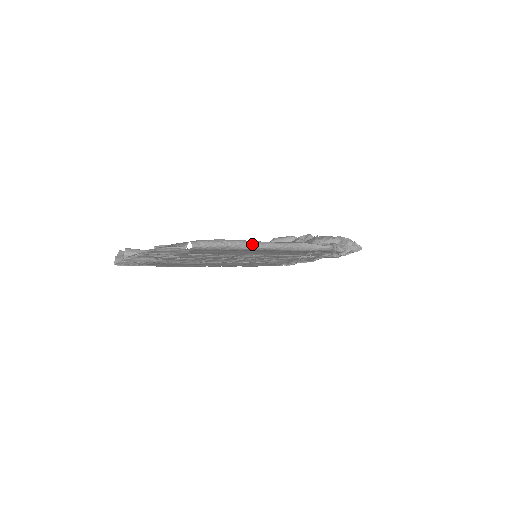
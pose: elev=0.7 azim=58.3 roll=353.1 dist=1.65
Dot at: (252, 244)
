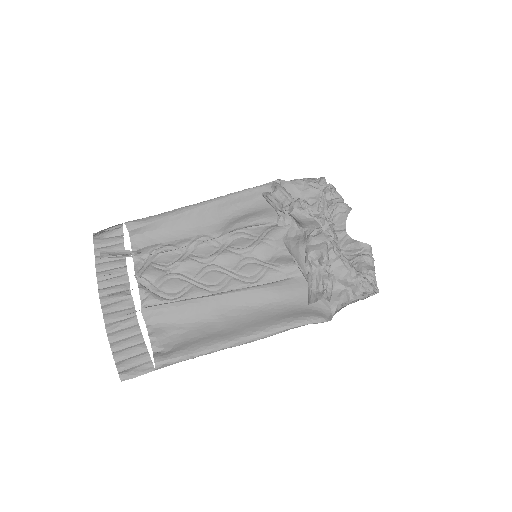
Dot at: (226, 348)
